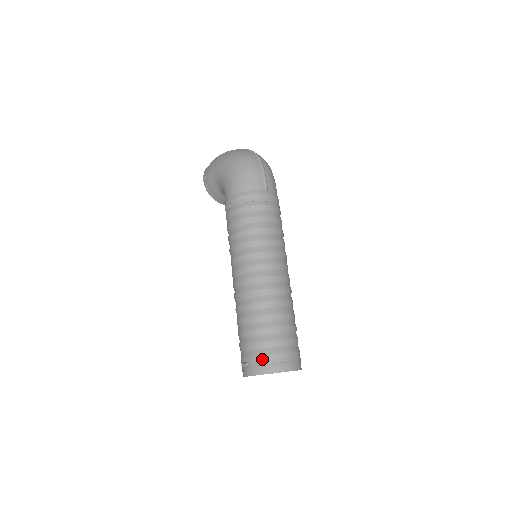
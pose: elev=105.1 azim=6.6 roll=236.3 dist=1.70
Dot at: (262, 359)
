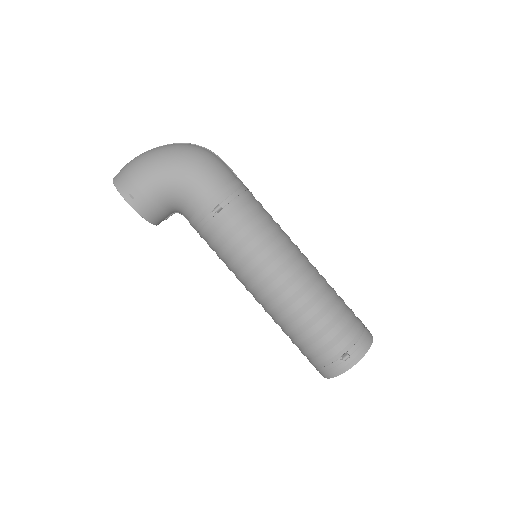
Dot at: (358, 338)
